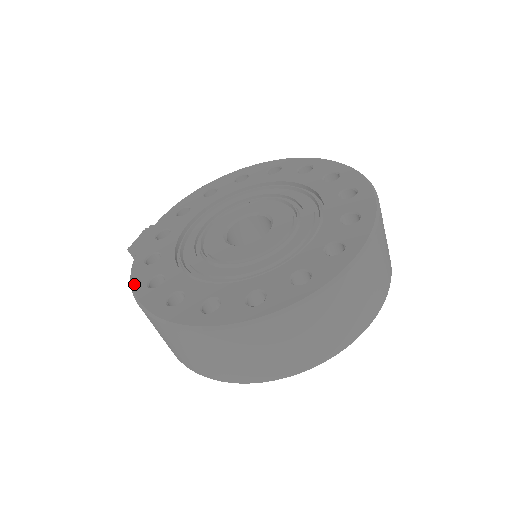
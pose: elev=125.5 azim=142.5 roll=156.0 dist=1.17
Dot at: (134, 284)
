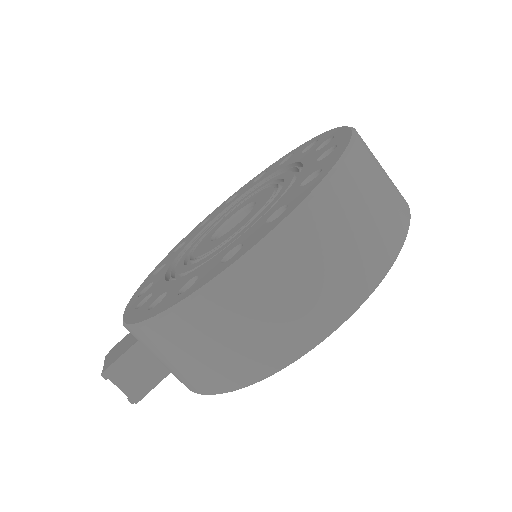
Dot at: (163, 310)
